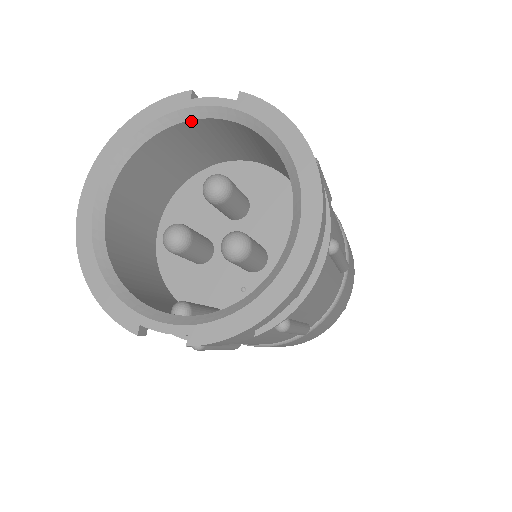
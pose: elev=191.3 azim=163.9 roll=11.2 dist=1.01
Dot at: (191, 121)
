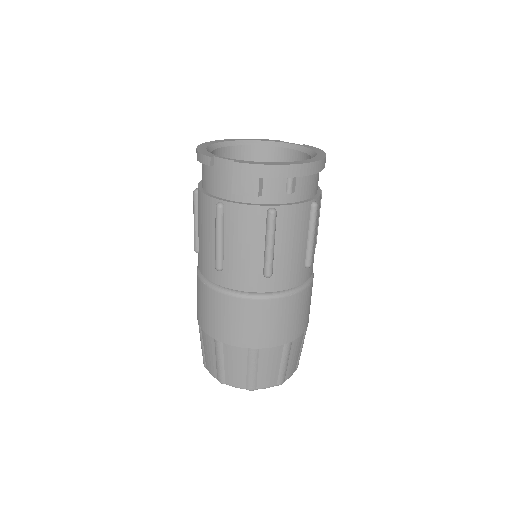
Dot at: (277, 148)
